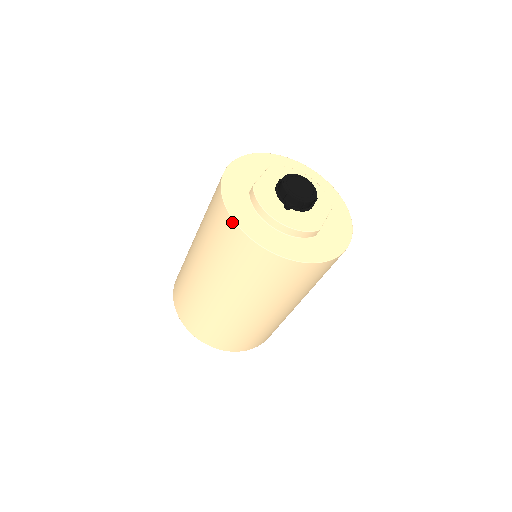
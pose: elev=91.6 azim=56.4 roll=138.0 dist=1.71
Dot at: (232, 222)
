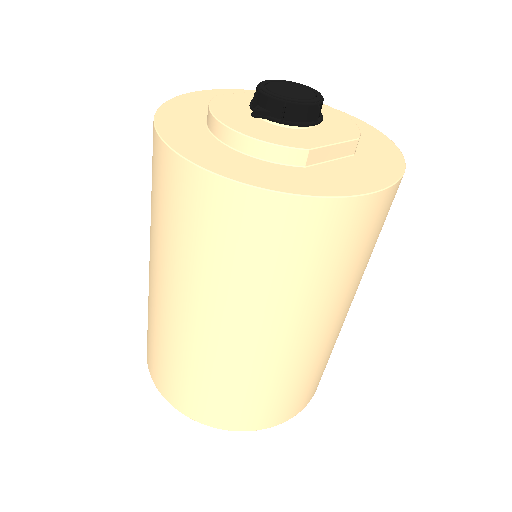
Dot at: (153, 128)
